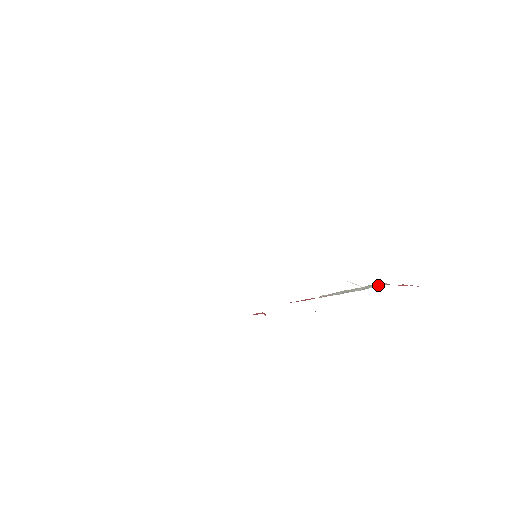
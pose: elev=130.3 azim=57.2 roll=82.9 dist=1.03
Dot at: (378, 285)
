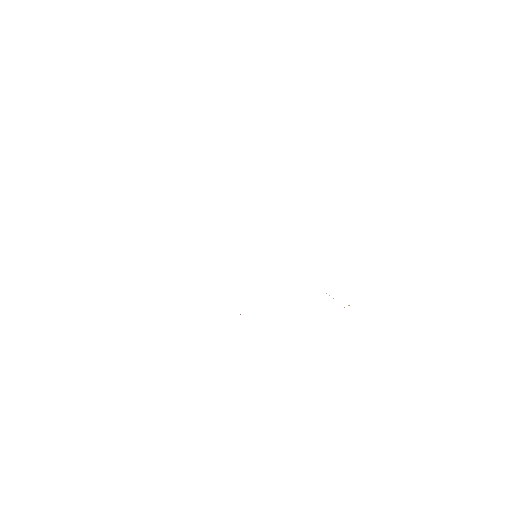
Dot at: (348, 305)
